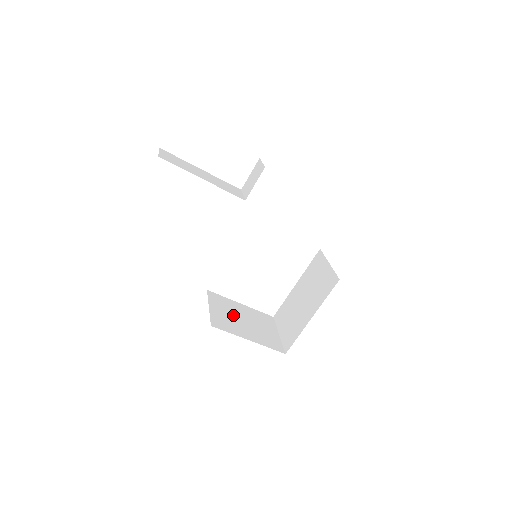
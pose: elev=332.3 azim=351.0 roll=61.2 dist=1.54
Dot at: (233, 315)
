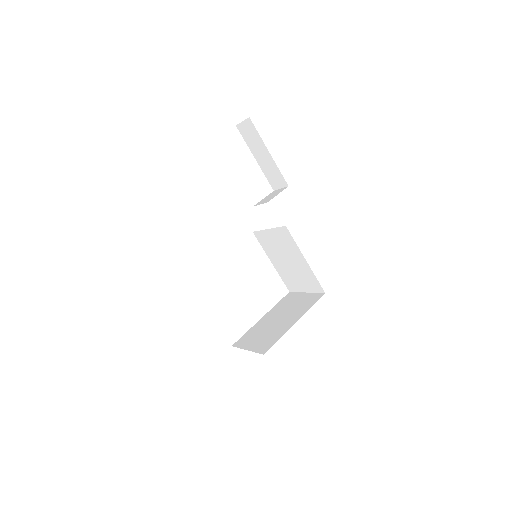
Dot at: occluded
